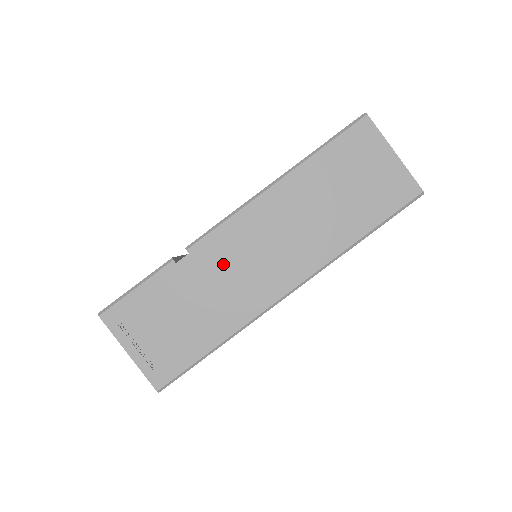
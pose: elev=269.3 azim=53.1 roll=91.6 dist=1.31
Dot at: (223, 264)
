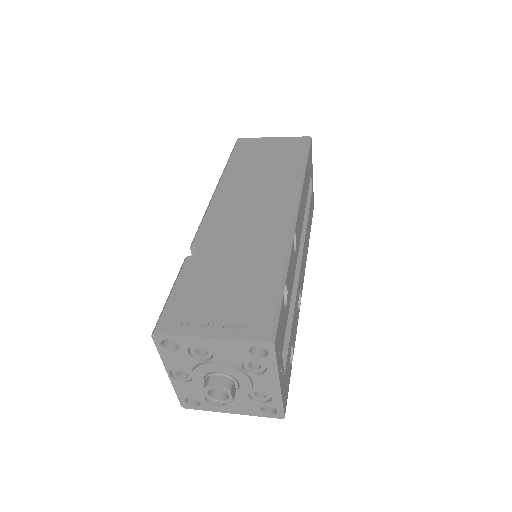
Dot at: (229, 233)
